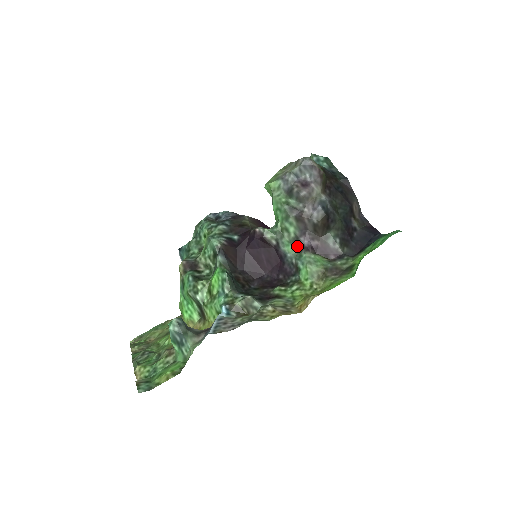
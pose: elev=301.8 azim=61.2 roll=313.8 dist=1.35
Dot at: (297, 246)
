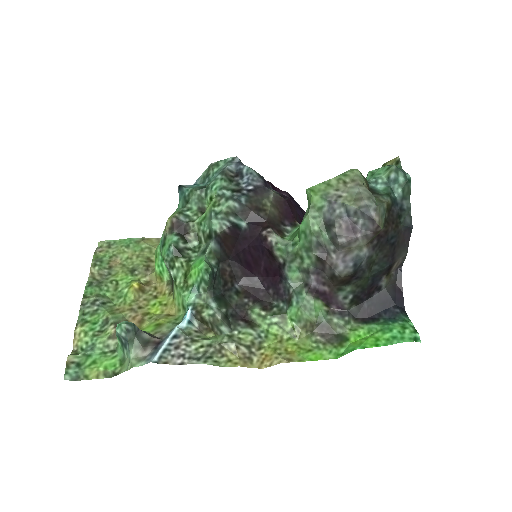
Dot at: (304, 277)
